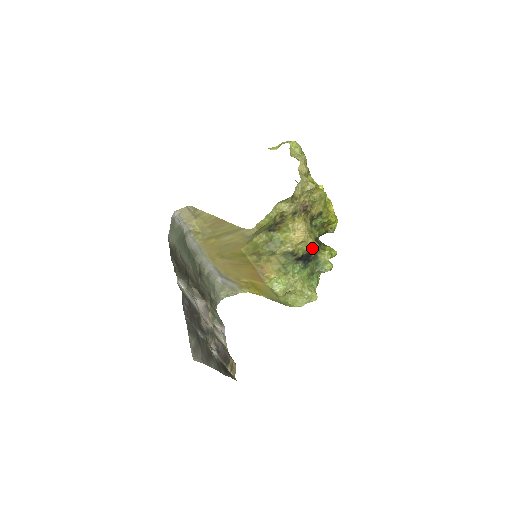
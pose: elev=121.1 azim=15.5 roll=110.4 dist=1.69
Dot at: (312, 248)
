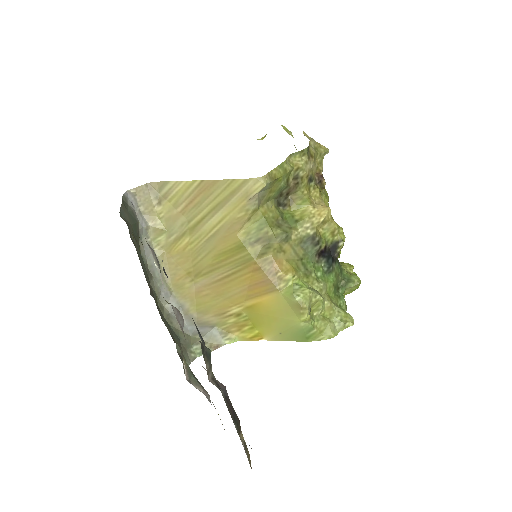
Dot at: (337, 236)
